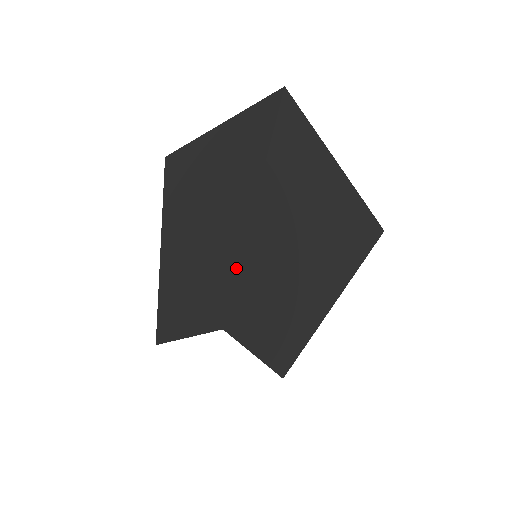
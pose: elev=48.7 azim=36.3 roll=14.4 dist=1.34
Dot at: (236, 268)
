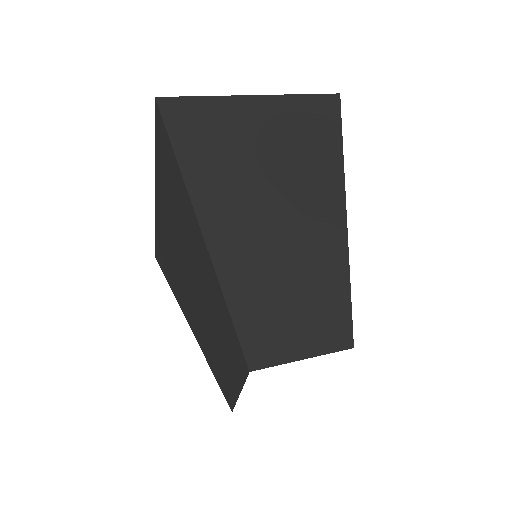
Dot at: (348, 281)
